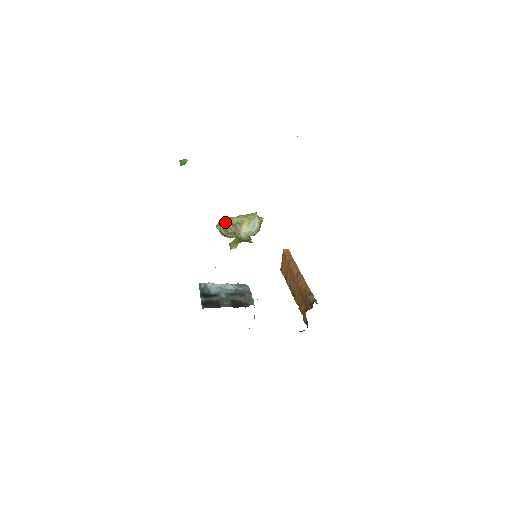
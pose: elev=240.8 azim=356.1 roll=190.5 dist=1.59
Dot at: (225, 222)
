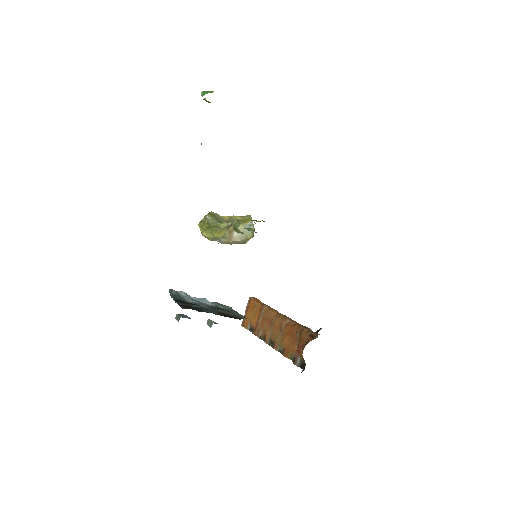
Dot at: occluded
